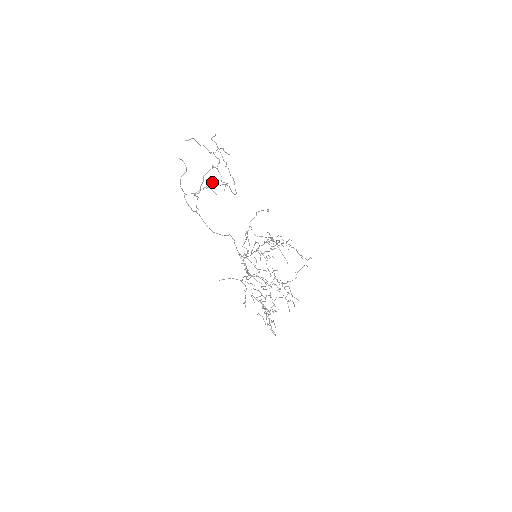
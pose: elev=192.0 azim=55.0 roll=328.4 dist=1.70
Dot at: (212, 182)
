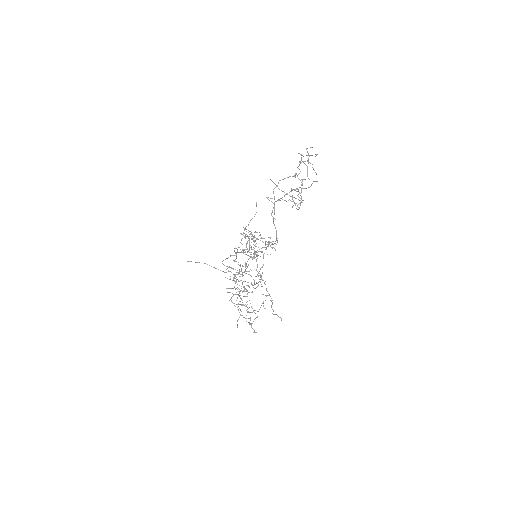
Dot at: occluded
